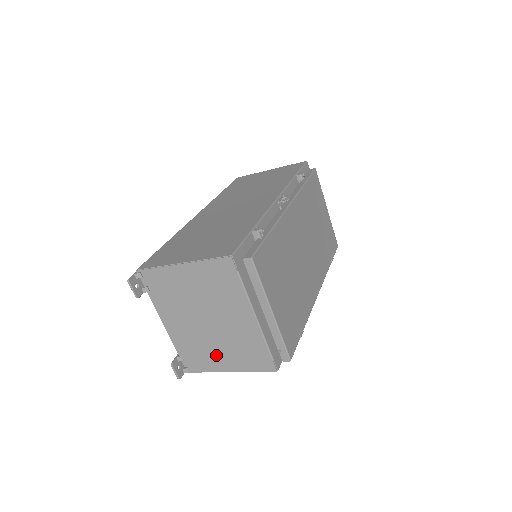
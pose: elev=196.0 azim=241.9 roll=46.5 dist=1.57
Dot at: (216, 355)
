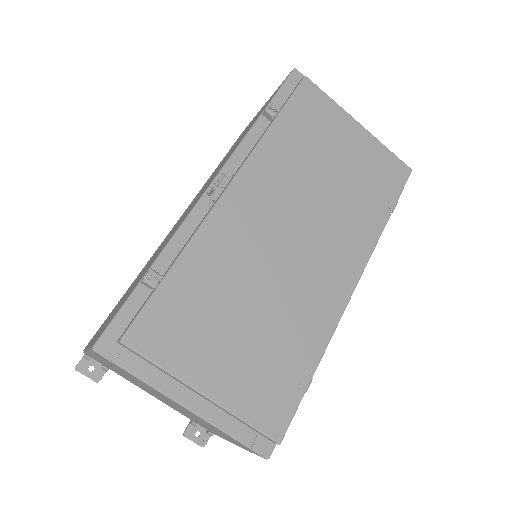
Dot at: (210, 429)
